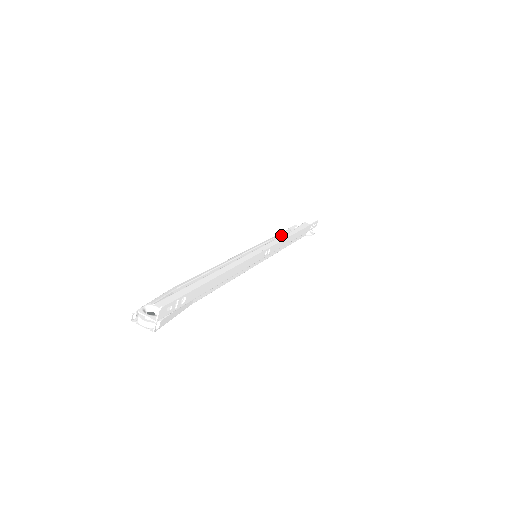
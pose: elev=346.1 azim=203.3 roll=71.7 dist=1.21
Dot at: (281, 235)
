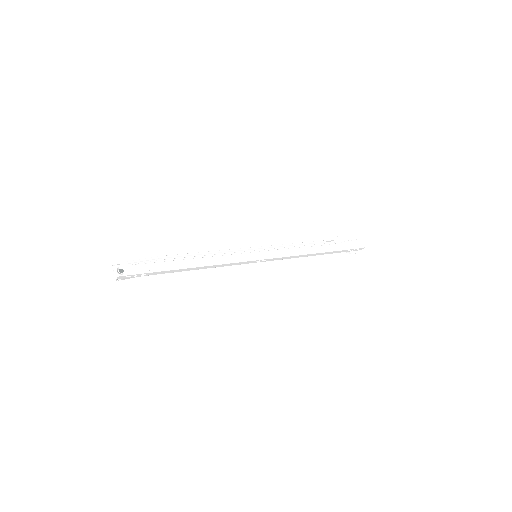
Dot at: (316, 242)
